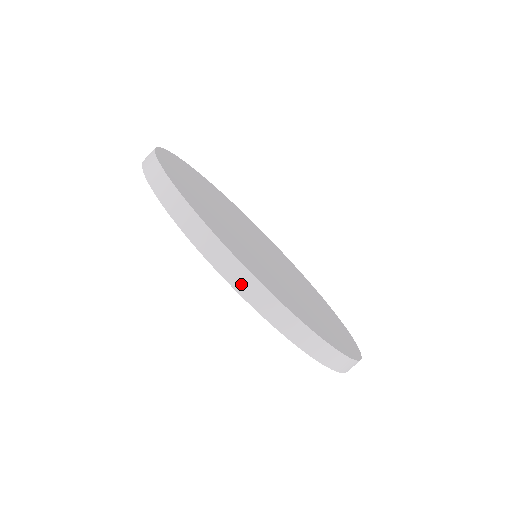
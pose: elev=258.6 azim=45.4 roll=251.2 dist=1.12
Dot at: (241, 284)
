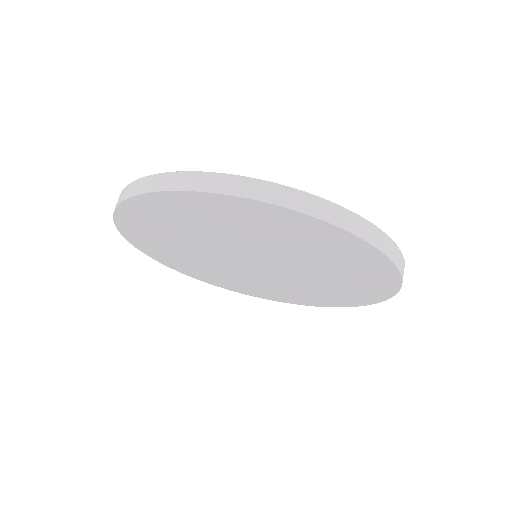
Dot at: (345, 222)
